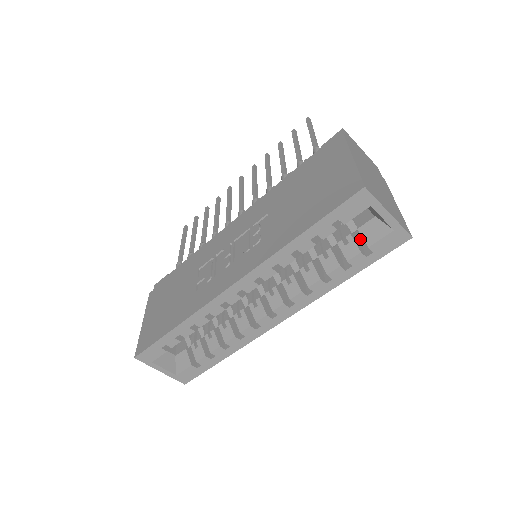
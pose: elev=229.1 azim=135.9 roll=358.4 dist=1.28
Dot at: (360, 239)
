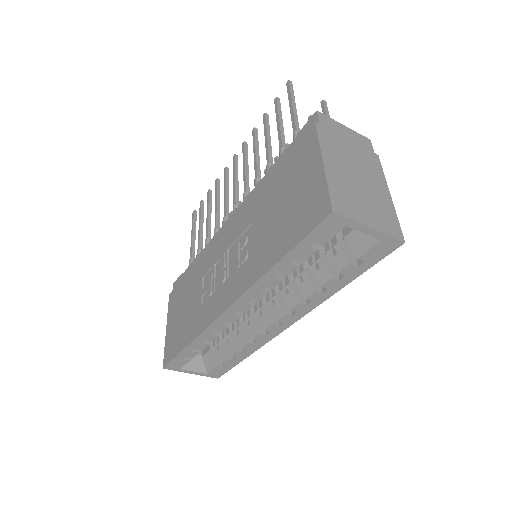
Dot at: occluded
